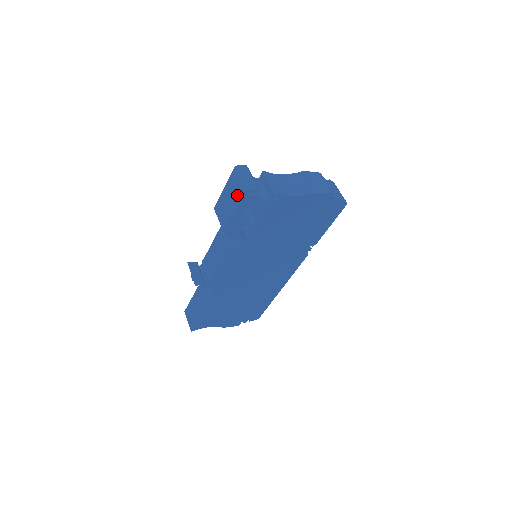
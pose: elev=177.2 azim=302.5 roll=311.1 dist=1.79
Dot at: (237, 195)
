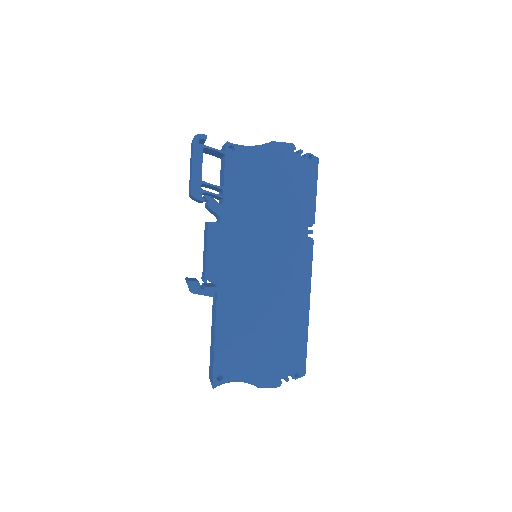
Dot at: (192, 151)
